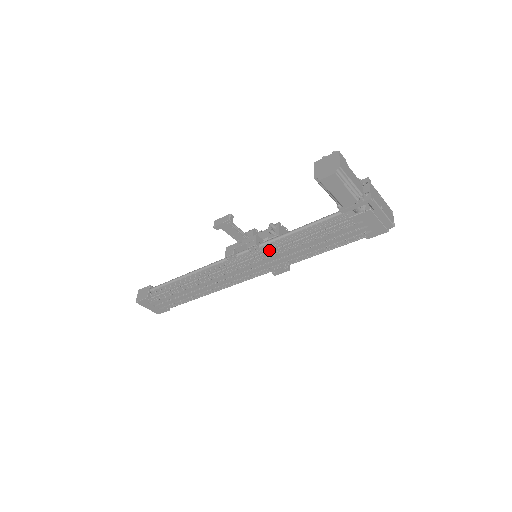
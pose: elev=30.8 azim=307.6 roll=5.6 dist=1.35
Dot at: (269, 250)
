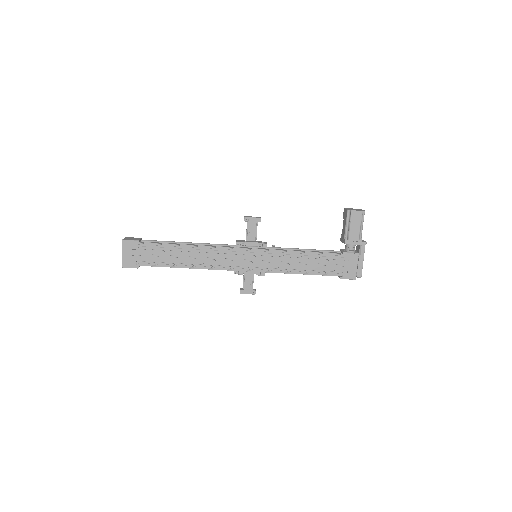
Dot at: (275, 251)
